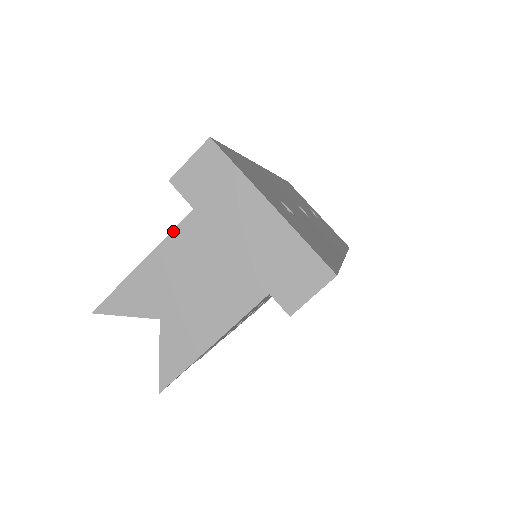
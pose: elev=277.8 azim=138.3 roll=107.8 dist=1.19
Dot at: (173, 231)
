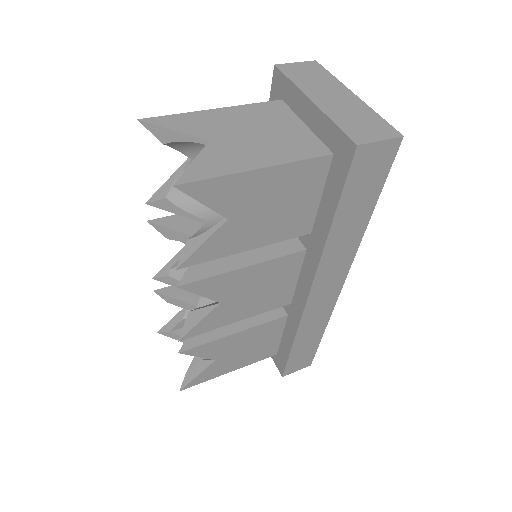
Dot at: (252, 104)
